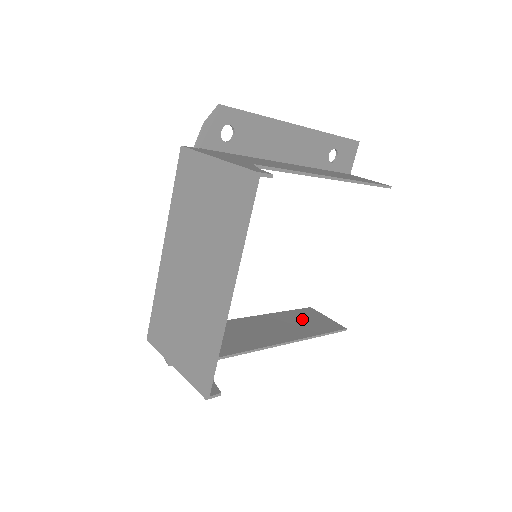
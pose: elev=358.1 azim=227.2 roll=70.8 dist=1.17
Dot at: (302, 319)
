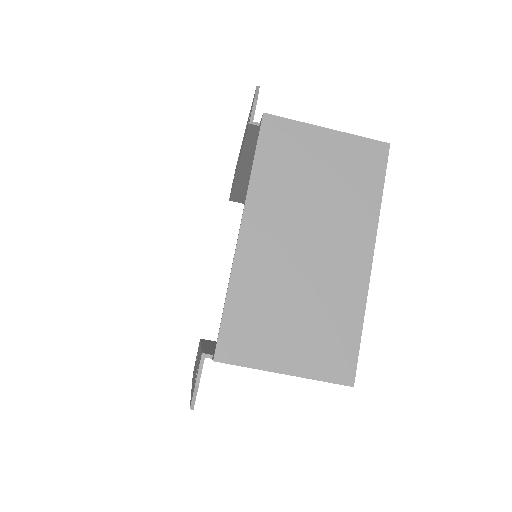
Dot at: occluded
